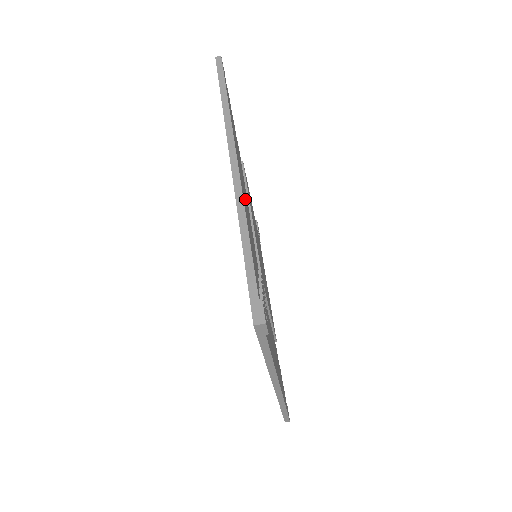
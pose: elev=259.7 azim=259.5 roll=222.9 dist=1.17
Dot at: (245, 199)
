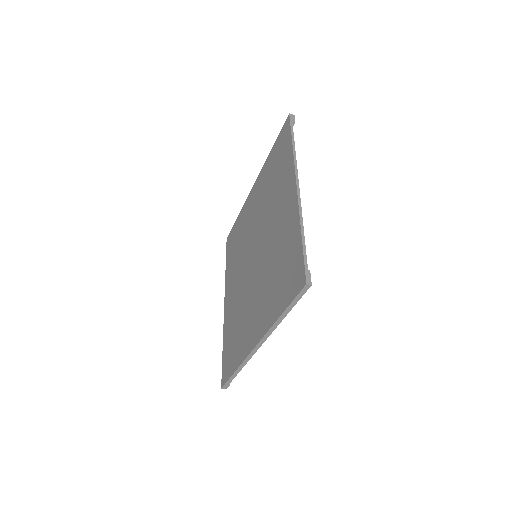
Dot at: occluded
